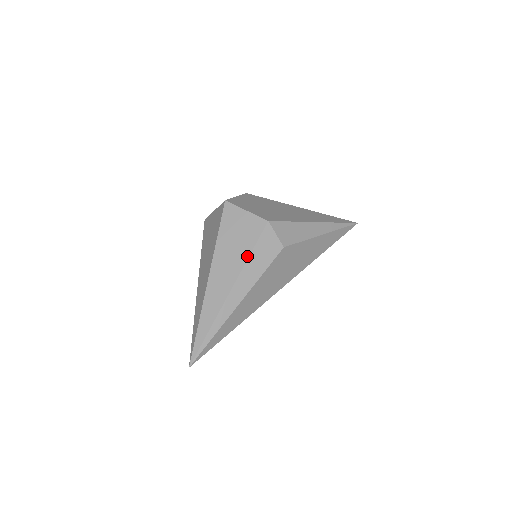
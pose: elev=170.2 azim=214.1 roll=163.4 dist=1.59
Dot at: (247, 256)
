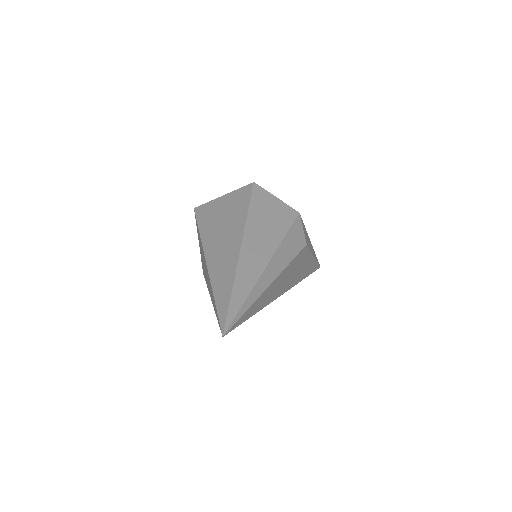
Dot at: (282, 236)
